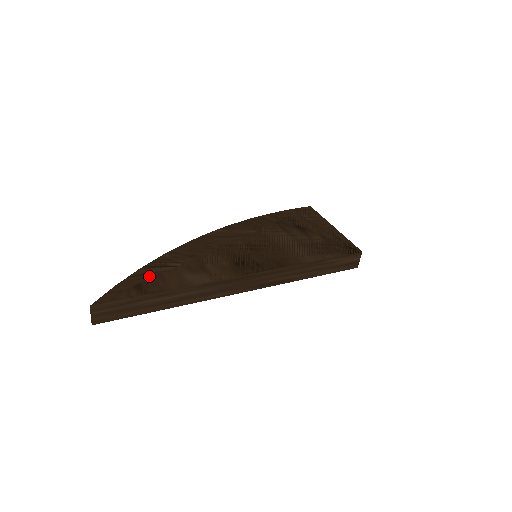
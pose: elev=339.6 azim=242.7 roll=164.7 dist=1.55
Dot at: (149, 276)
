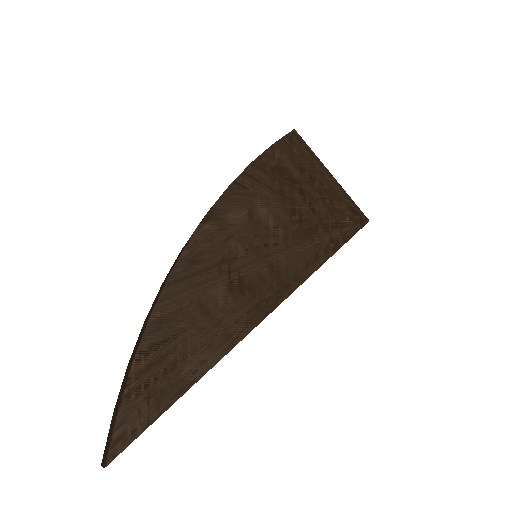
Dot at: (154, 369)
